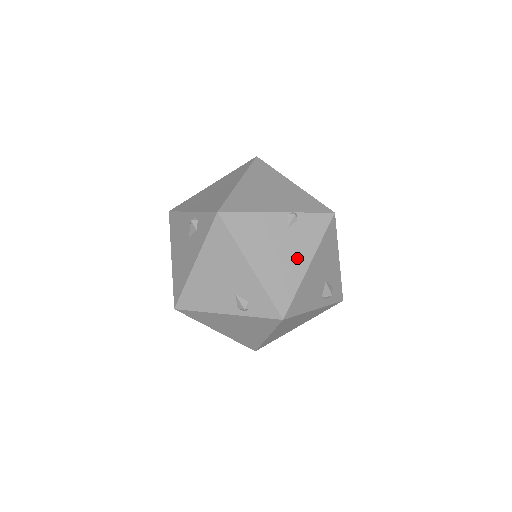
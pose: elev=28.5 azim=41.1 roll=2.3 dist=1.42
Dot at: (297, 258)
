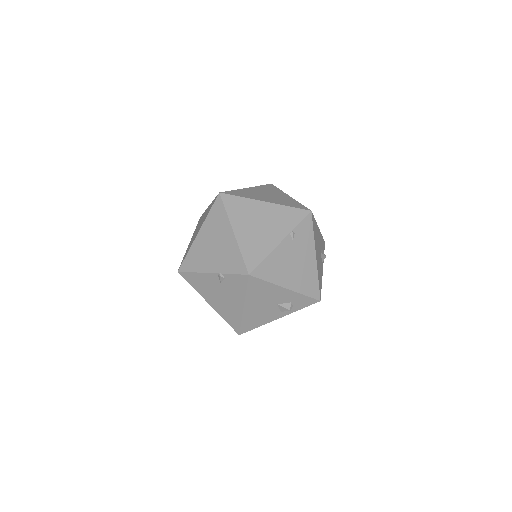
Dot at: (234, 302)
